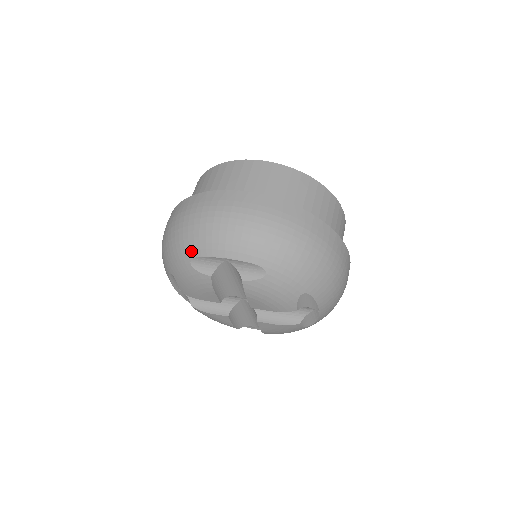
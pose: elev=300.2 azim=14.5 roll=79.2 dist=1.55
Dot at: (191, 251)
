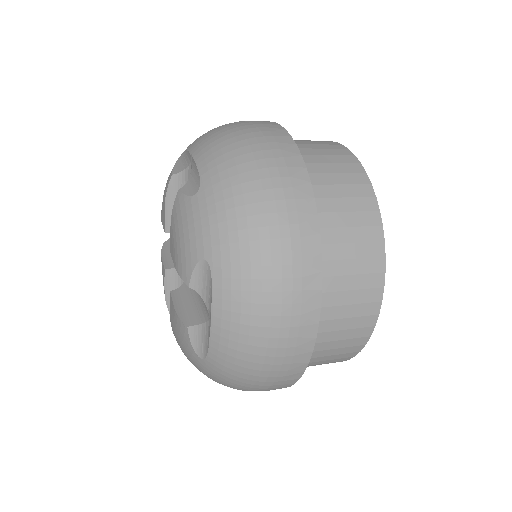
Dot at: (189, 145)
